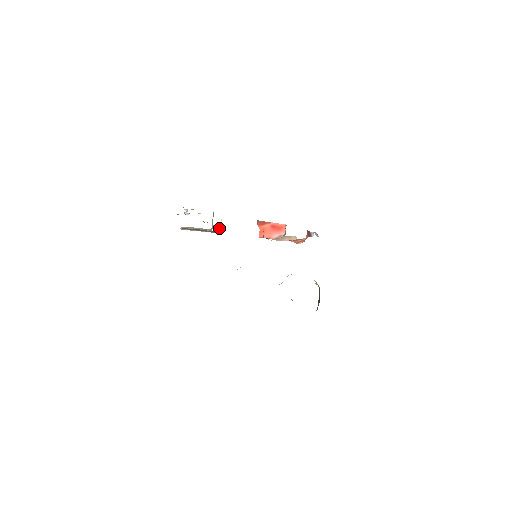
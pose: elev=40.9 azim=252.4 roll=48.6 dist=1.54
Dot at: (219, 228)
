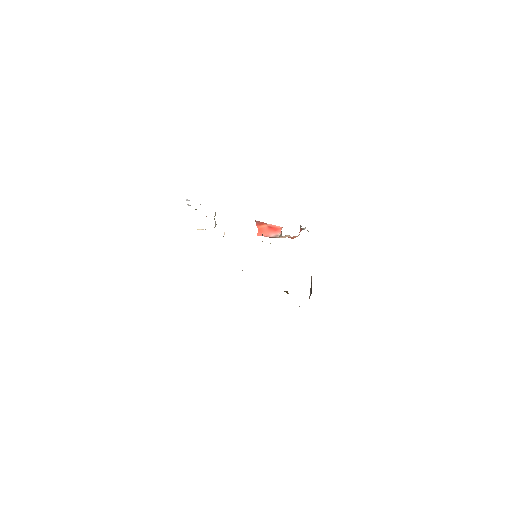
Dot at: occluded
